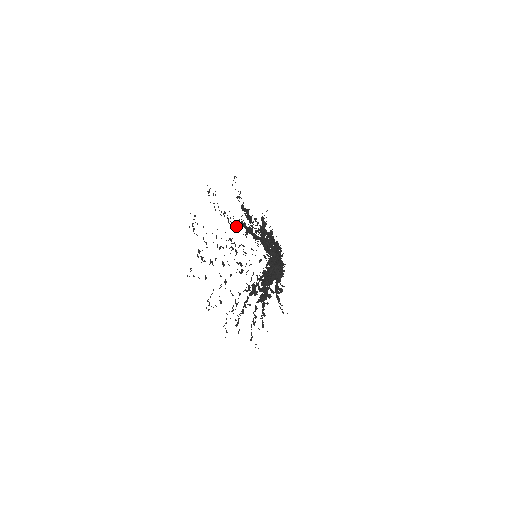
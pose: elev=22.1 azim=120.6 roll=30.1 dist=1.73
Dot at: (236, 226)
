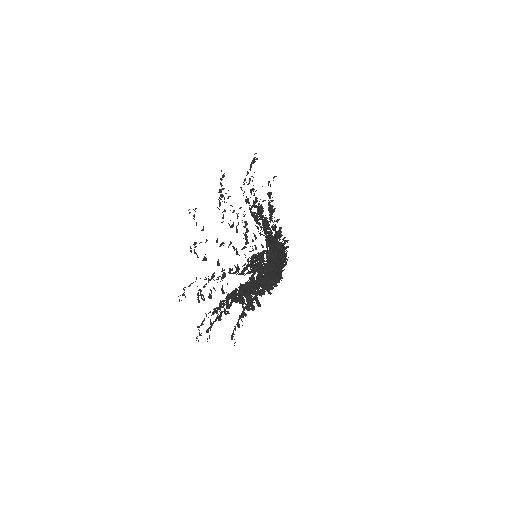
Dot at: occluded
